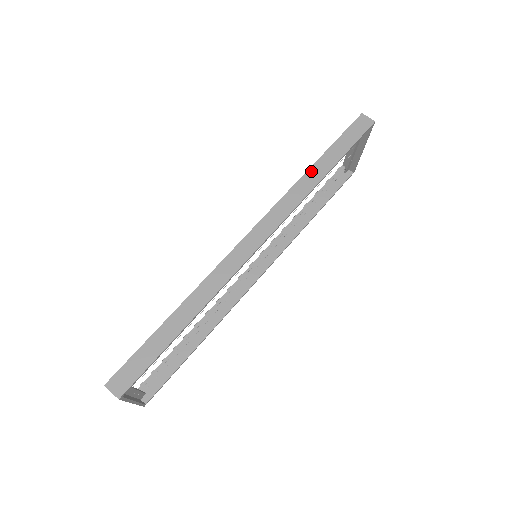
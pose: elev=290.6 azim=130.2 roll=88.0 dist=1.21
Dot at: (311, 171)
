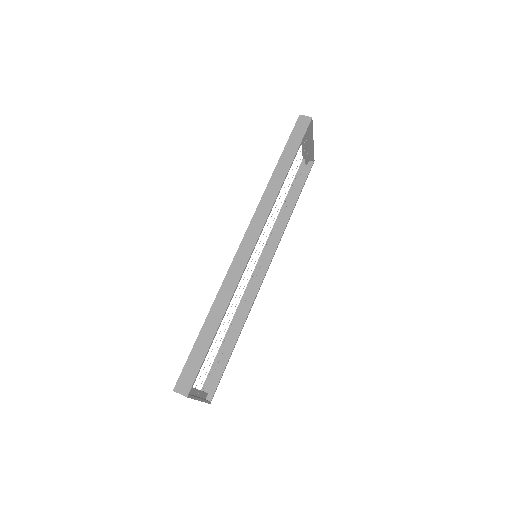
Dot at: (275, 175)
